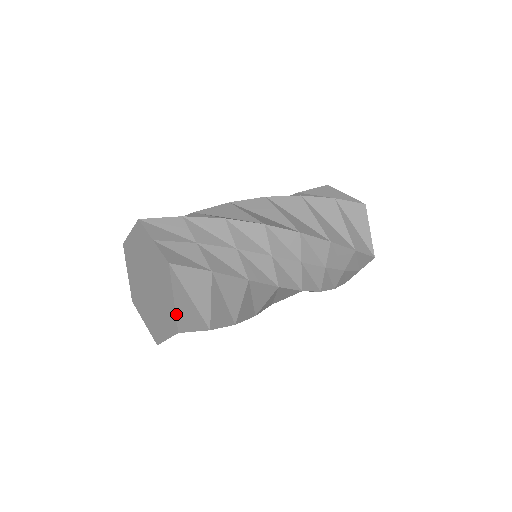
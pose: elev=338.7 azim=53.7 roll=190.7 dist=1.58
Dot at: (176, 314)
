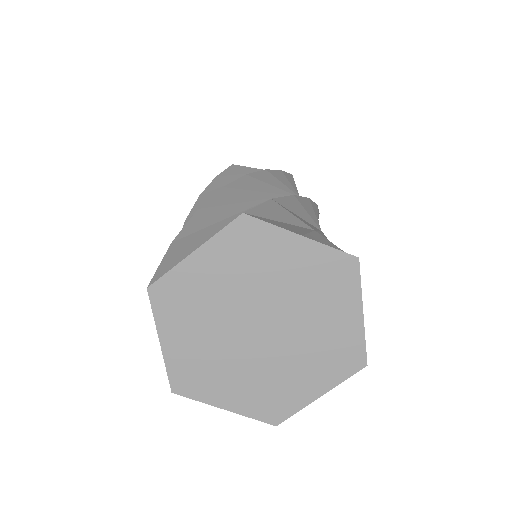
Dot at: (364, 337)
